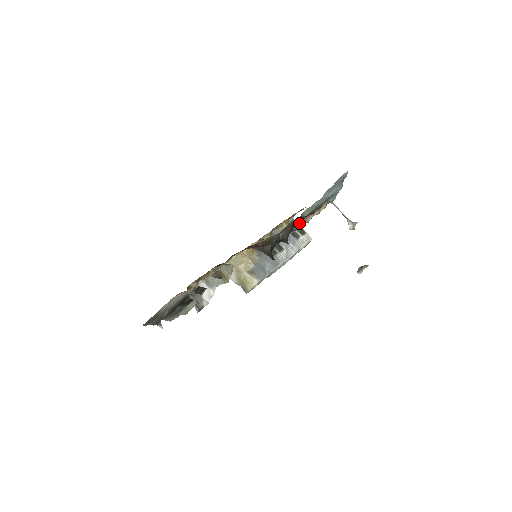
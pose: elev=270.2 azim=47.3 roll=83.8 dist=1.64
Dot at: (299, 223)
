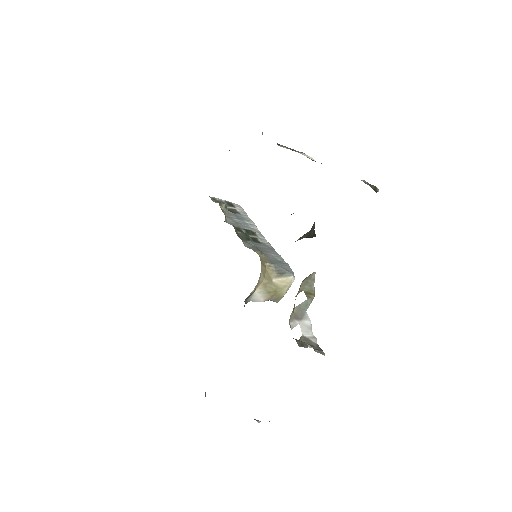
Dot at: occluded
